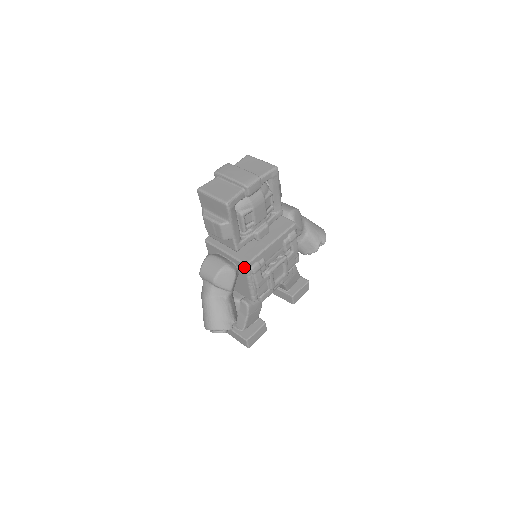
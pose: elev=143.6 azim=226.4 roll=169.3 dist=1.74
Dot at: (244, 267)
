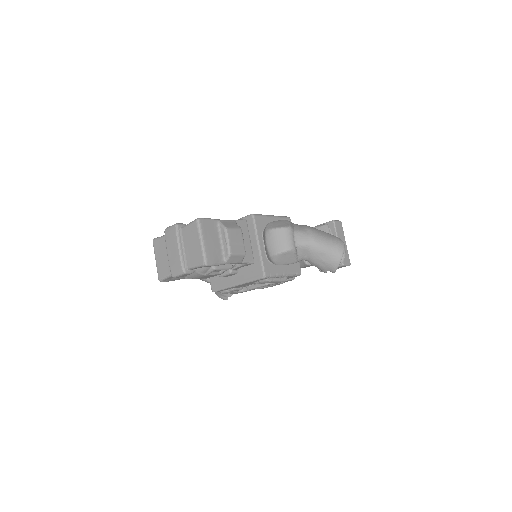
Dot at: occluded
